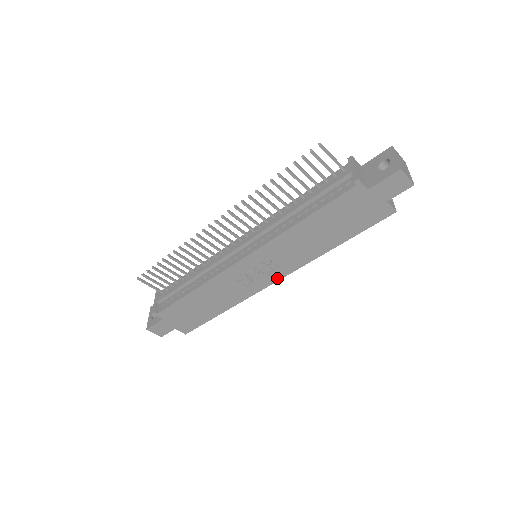
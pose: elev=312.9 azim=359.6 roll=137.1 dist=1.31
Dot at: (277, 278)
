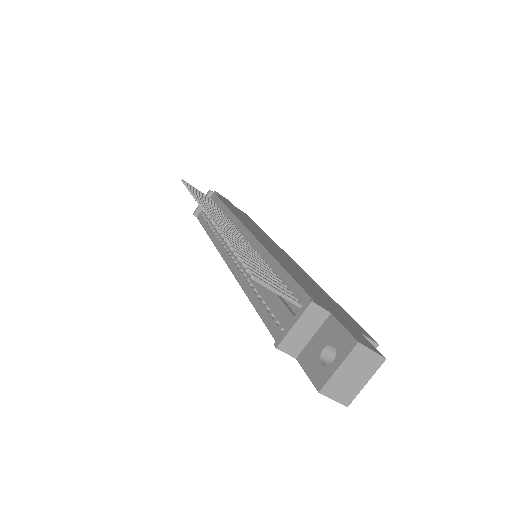
Dot at: occluded
